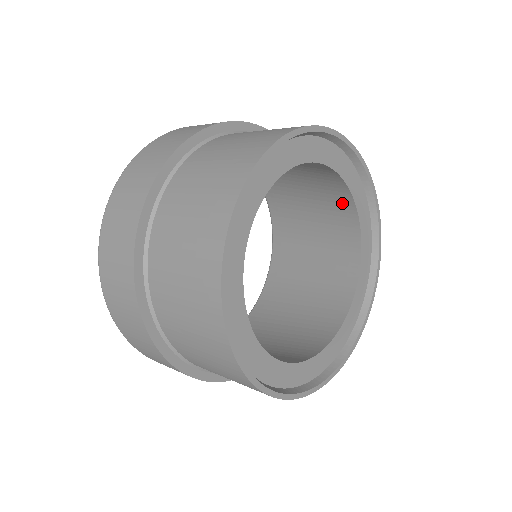
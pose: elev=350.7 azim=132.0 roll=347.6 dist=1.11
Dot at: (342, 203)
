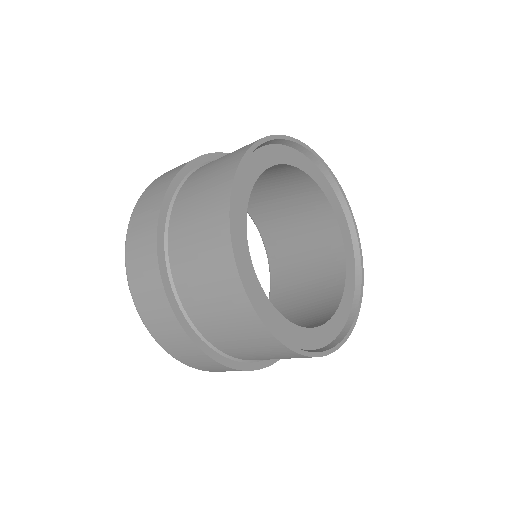
Dot at: (333, 248)
